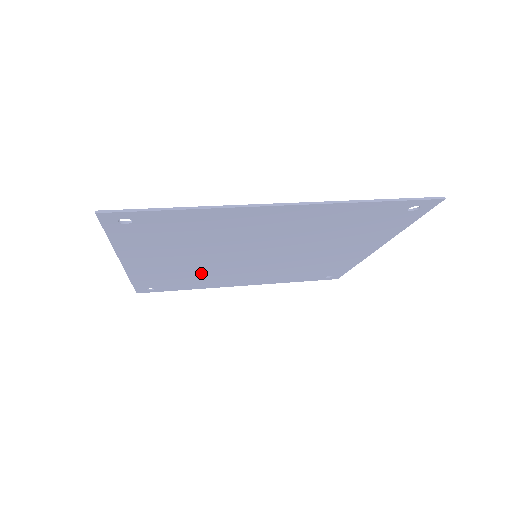
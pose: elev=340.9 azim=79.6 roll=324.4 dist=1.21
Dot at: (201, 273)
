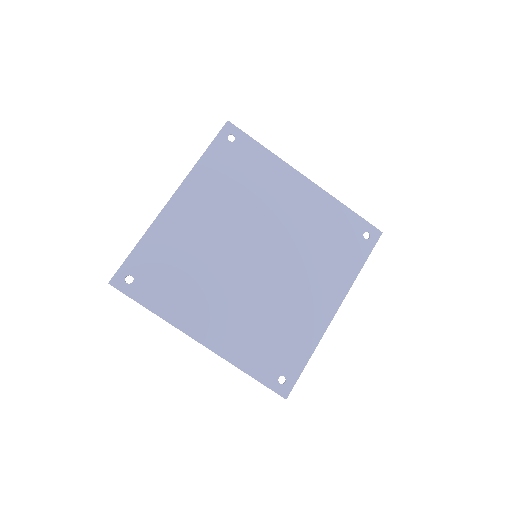
Dot at: (199, 267)
